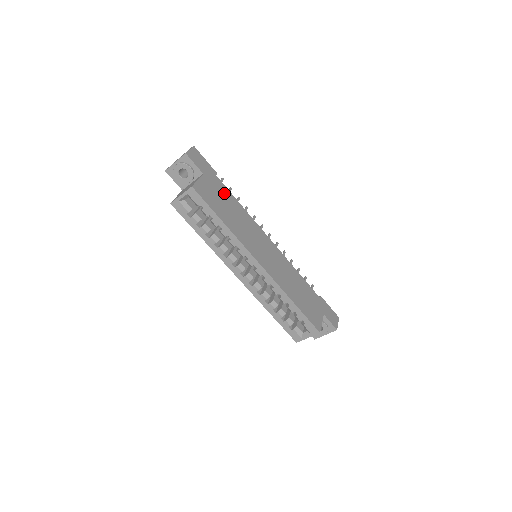
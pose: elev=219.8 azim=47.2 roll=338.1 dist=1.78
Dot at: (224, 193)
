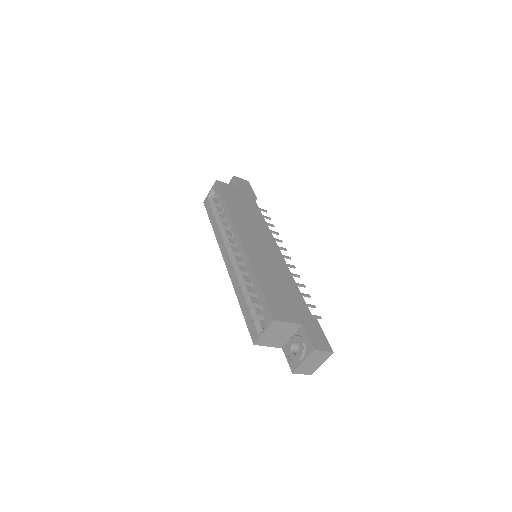
Dot at: (251, 204)
